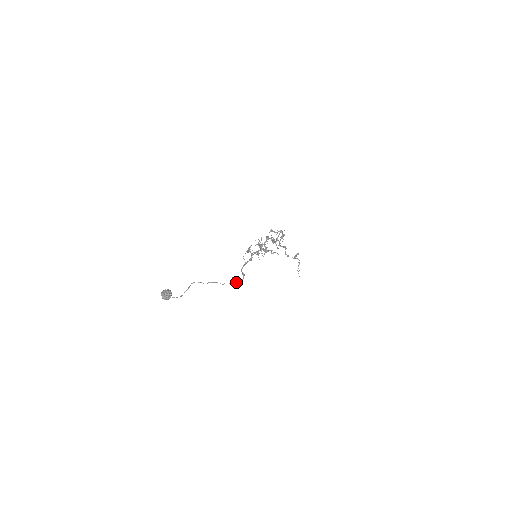
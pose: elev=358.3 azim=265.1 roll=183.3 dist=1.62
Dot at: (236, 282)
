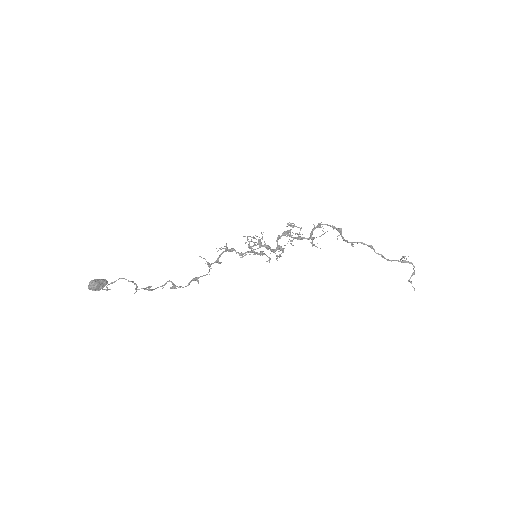
Dot at: (150, 289)
